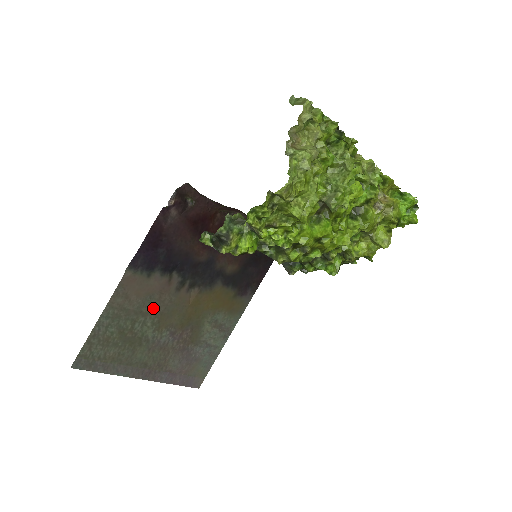
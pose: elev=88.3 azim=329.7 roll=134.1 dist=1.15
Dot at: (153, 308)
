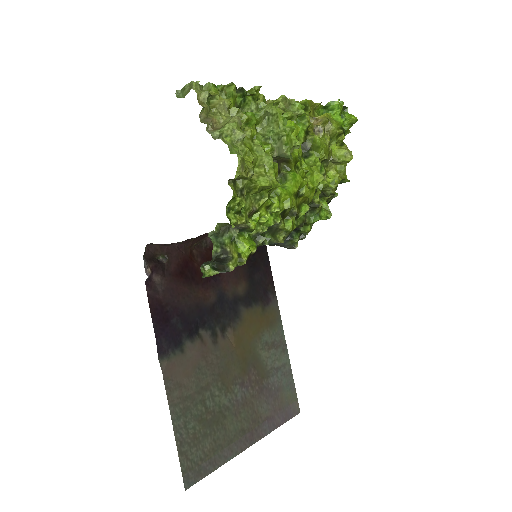
Dot at: (209, 376)
